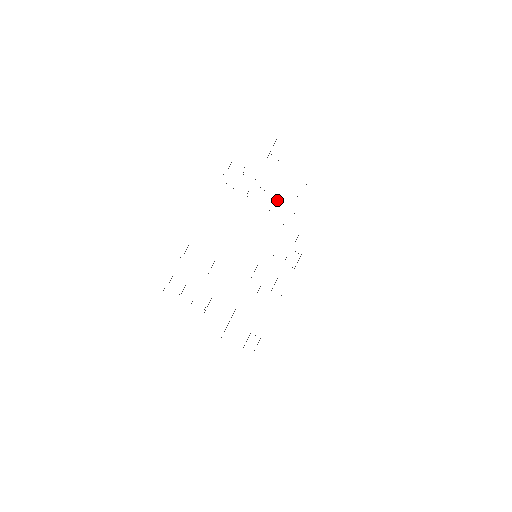
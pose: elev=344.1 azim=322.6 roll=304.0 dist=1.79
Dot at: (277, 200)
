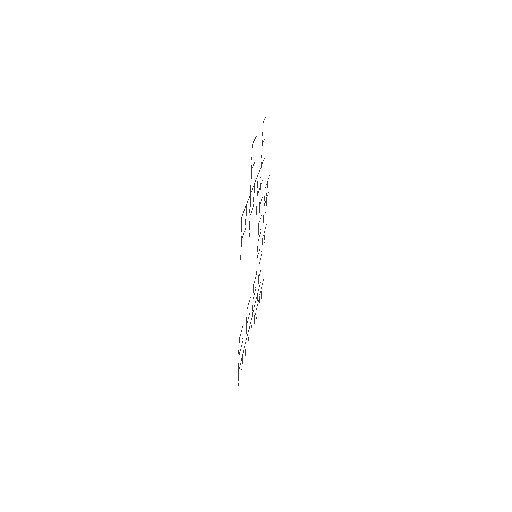
Dot at: (257, 194)
